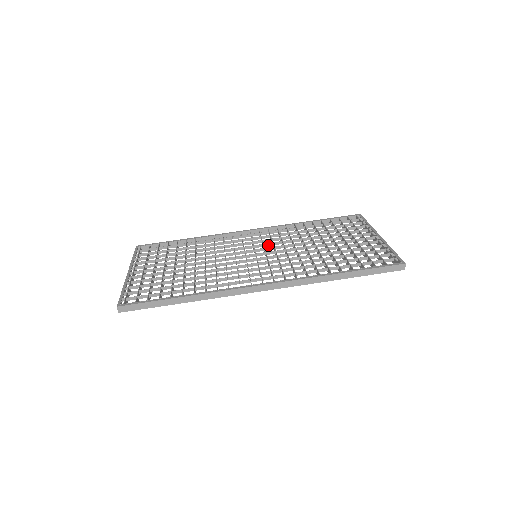
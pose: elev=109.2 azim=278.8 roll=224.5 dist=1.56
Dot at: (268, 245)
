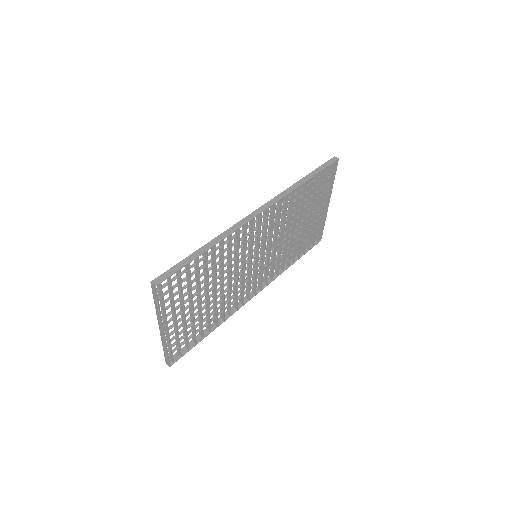
Dot at: (264, 261)
